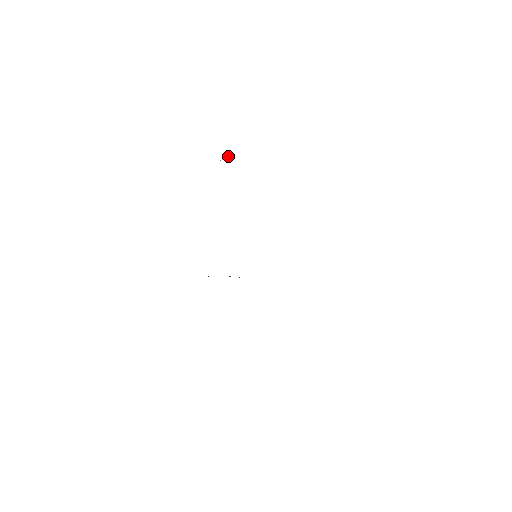
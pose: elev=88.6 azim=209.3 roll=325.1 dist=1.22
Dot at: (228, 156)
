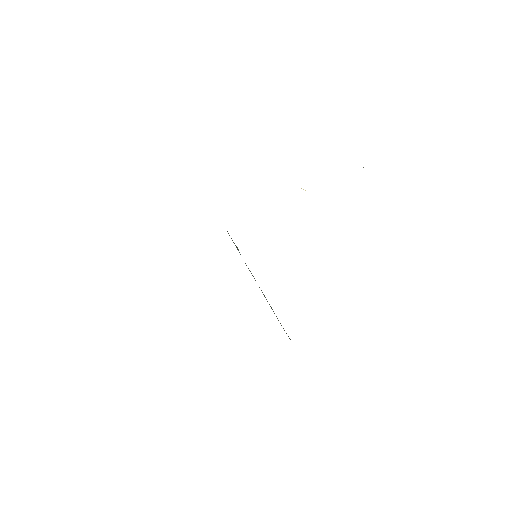
Dot at: occluded
